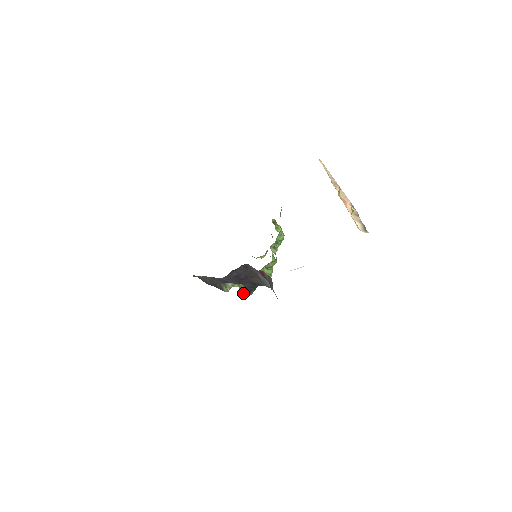
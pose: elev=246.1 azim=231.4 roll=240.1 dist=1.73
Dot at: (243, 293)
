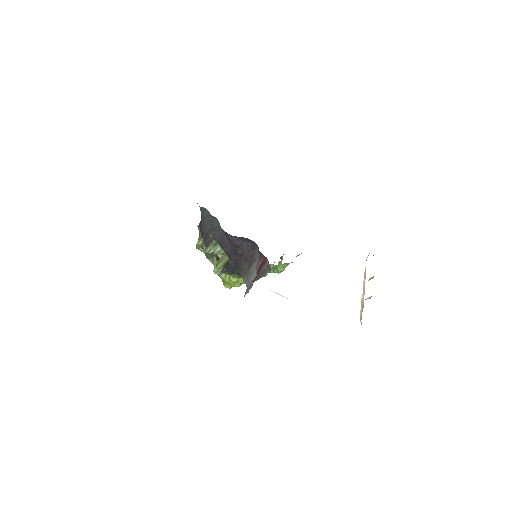
Dot at: (217, 267)
